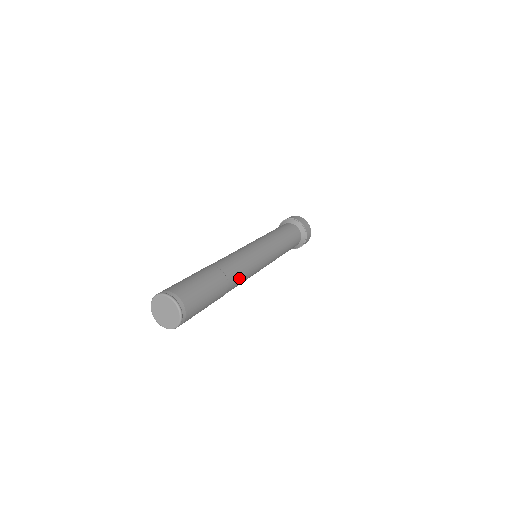
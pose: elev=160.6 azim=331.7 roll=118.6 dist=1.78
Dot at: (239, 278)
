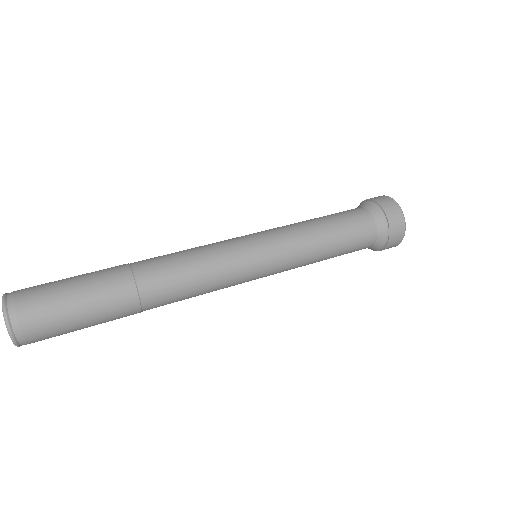
Dot at: (174, 301)
